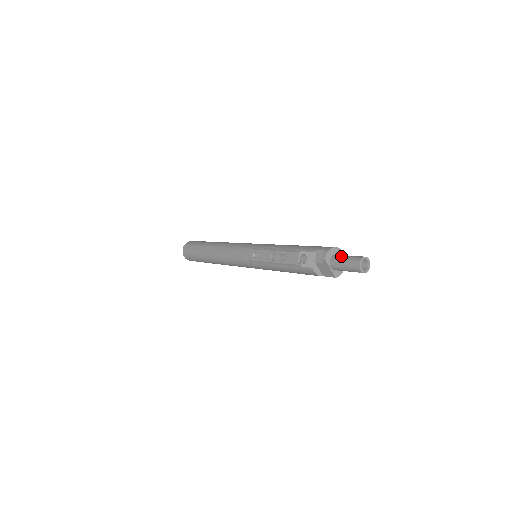
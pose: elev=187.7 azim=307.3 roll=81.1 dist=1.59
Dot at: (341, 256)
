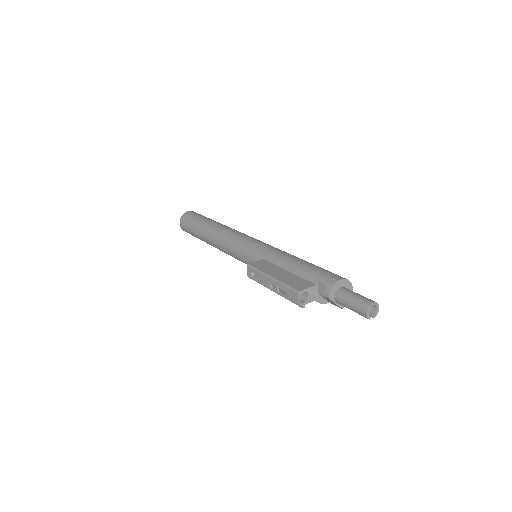
Dot at: (346, 295)
